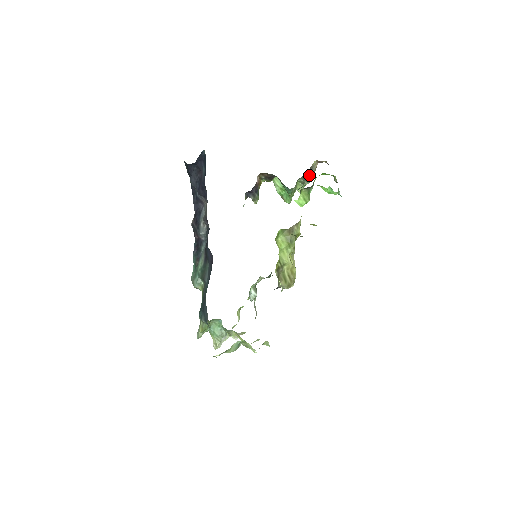
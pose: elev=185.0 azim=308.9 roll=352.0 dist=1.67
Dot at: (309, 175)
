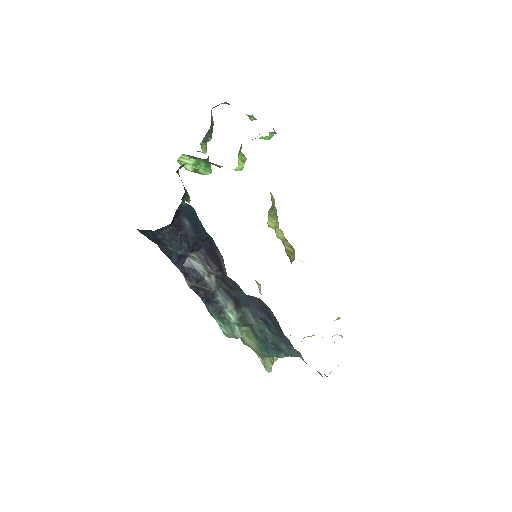
Dot at: (211, 129)
